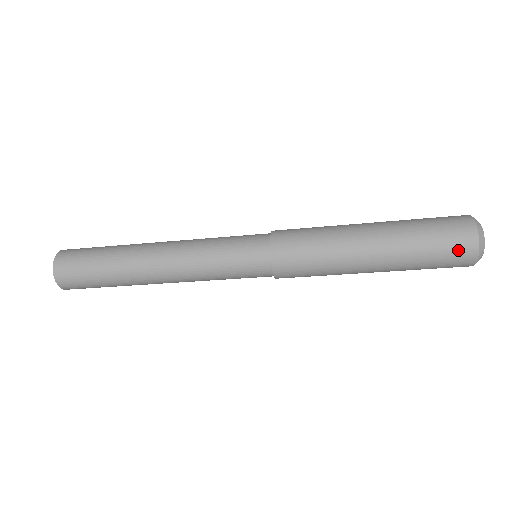
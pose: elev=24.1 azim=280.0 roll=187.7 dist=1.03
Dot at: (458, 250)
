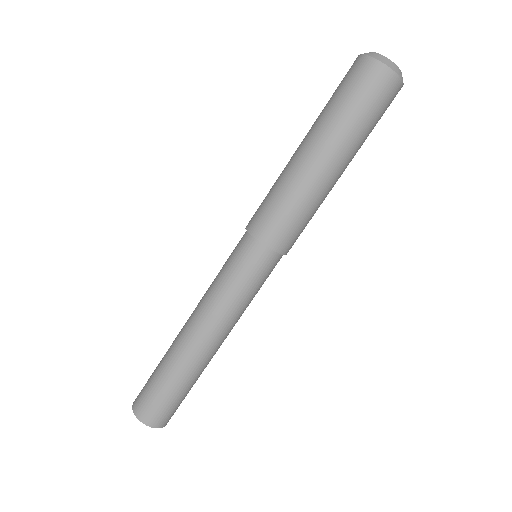
Dot at: (364, 78)
